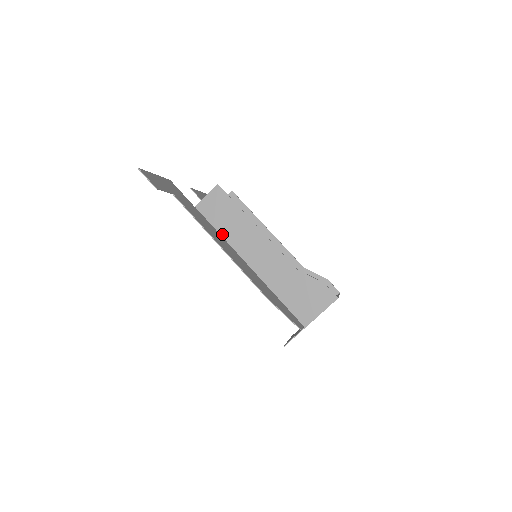
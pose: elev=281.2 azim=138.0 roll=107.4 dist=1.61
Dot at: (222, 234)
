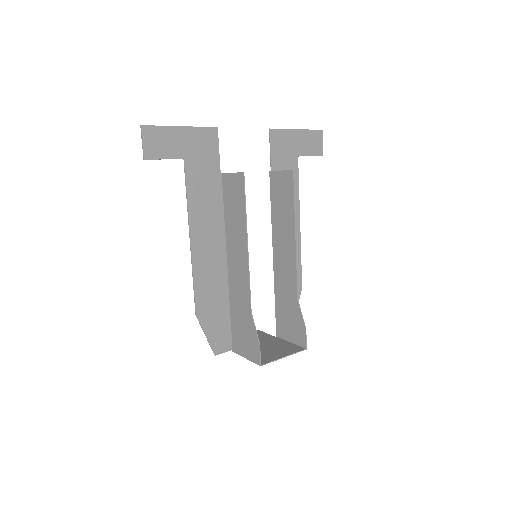
Dot at: (225, 220)
